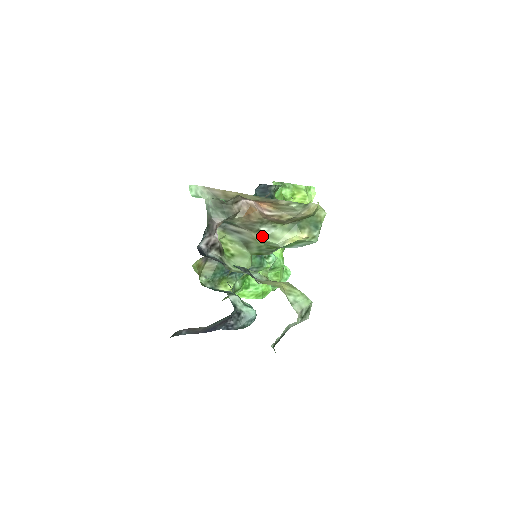
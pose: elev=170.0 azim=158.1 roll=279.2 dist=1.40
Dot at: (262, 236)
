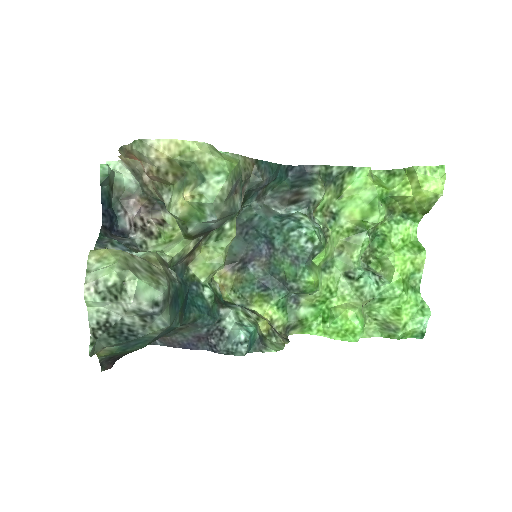
Dot at: (166, 206)
